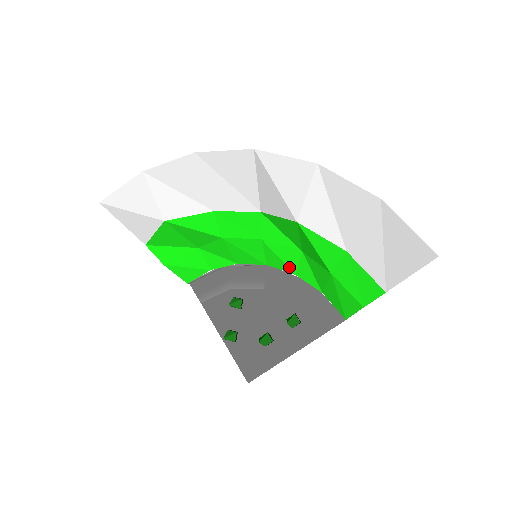
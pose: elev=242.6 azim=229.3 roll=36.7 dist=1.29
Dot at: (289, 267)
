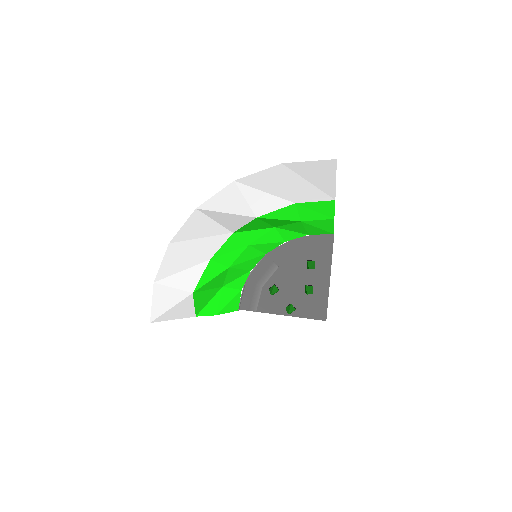
Dot at: (278, 242)
